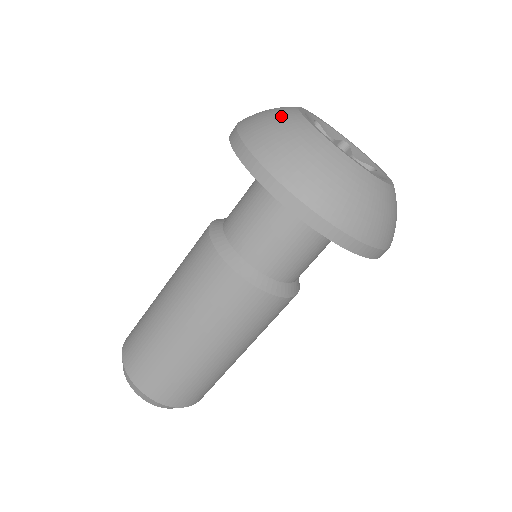
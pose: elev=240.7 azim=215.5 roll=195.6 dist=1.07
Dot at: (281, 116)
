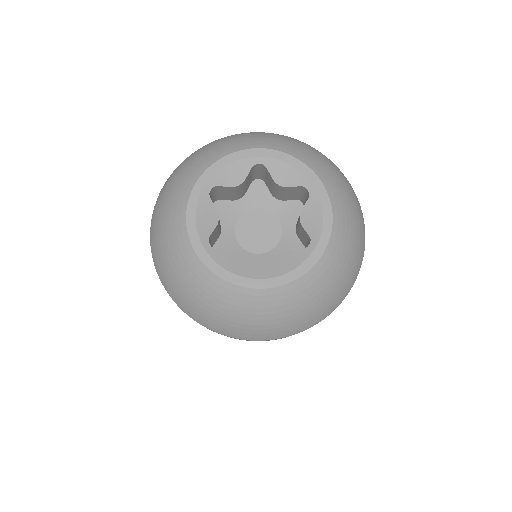
Dot at: (182, 179)
